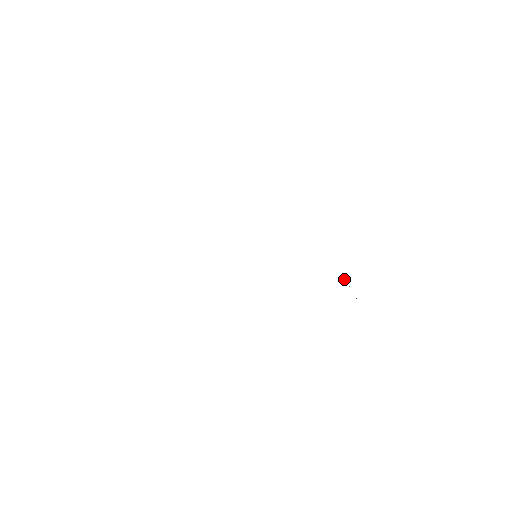
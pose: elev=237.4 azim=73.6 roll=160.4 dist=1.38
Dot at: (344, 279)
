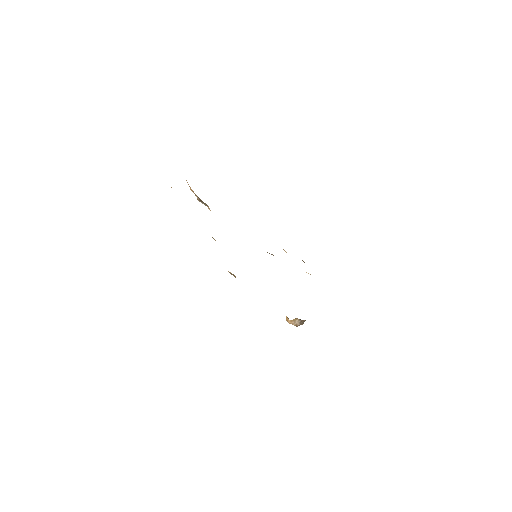
Dot at: occluded
